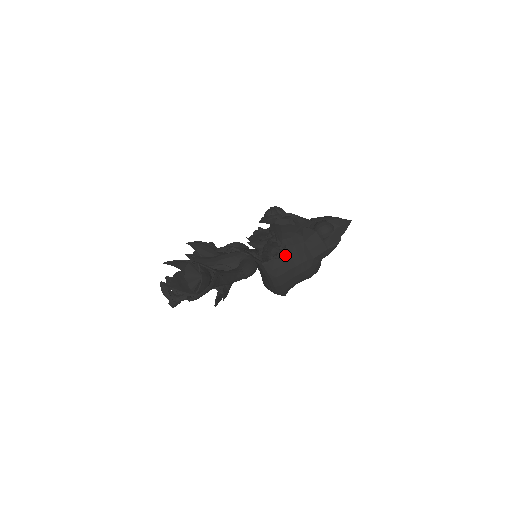
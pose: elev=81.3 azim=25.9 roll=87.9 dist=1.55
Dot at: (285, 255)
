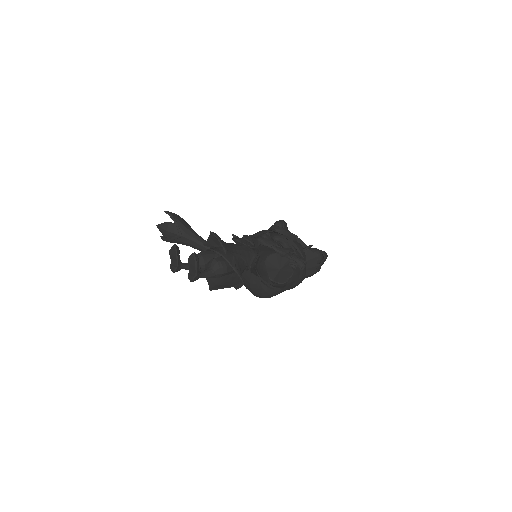
Dot at: (299, 268)
